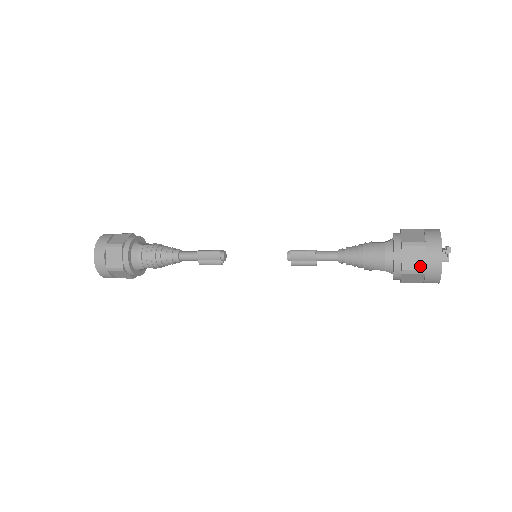
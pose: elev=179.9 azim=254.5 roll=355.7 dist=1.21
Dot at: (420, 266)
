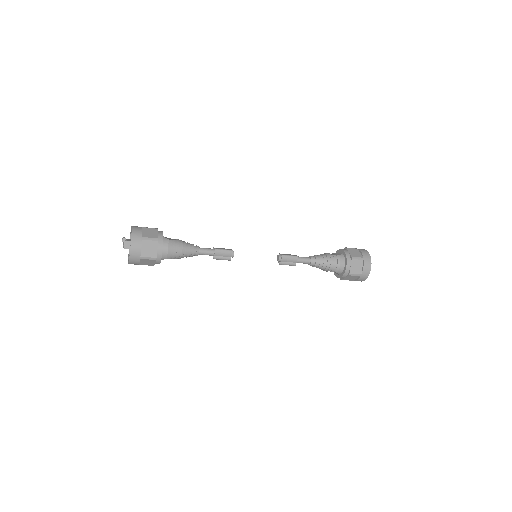
Dot at: (359, 272)
